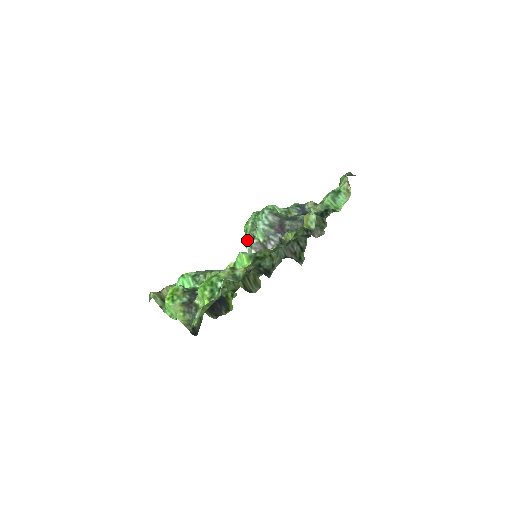
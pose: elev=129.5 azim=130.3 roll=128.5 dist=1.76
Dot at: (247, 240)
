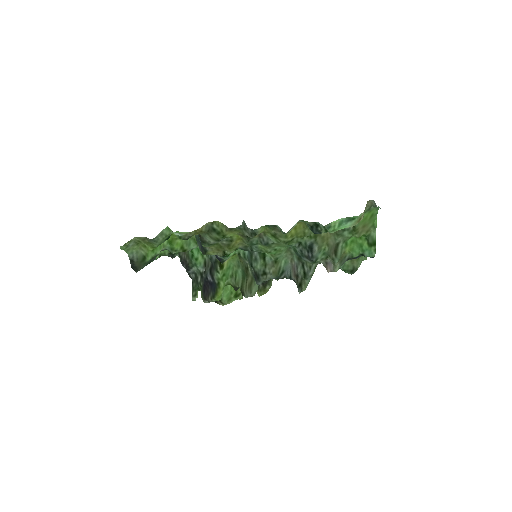
Dot at: occluded
